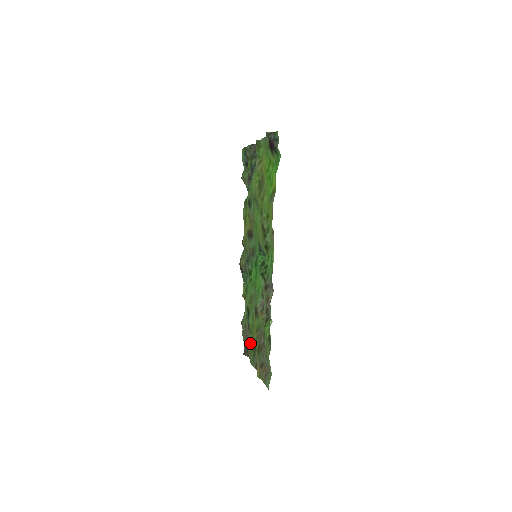
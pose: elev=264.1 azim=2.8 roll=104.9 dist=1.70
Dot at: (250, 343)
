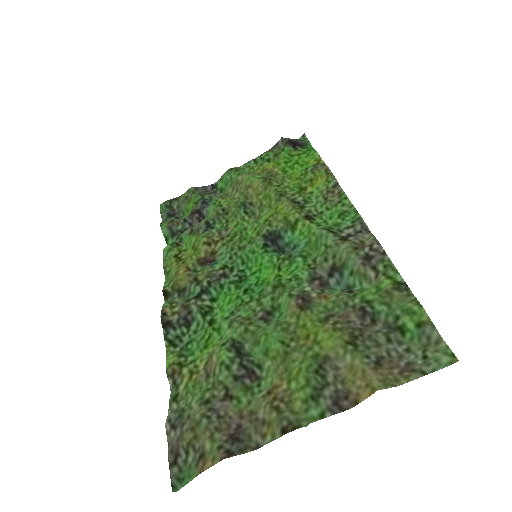
Dot at: (267, 396)
